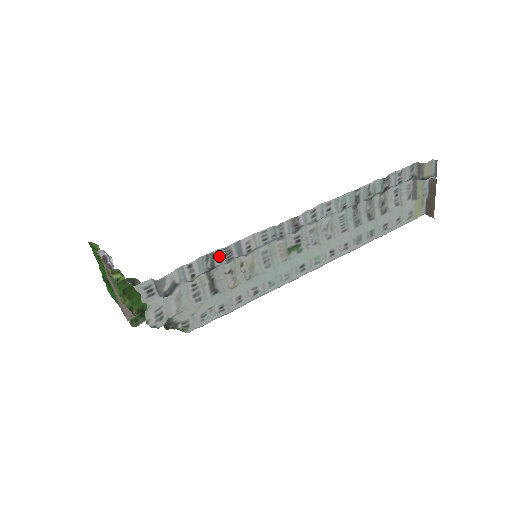
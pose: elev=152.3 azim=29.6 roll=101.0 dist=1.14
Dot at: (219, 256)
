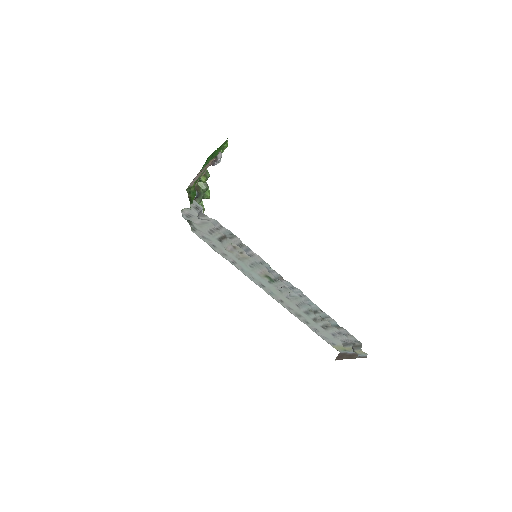
Dot at: (237, 240)
